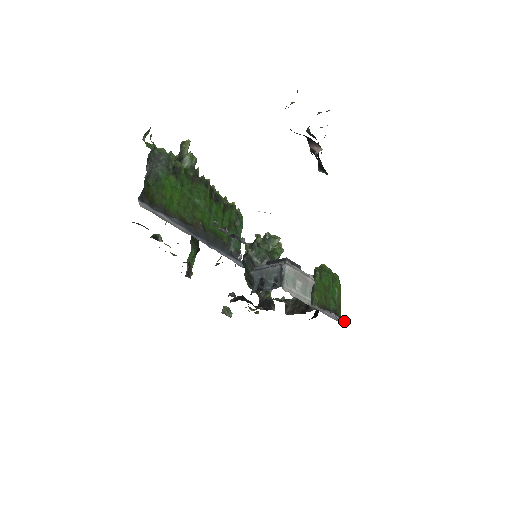
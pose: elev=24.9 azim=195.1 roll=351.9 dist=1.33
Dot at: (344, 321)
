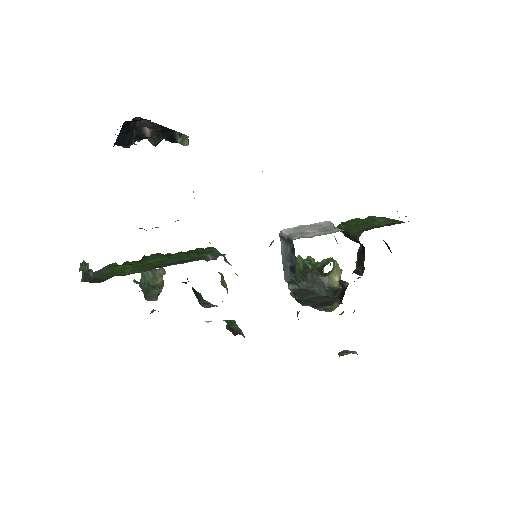
Dot at: occluded
